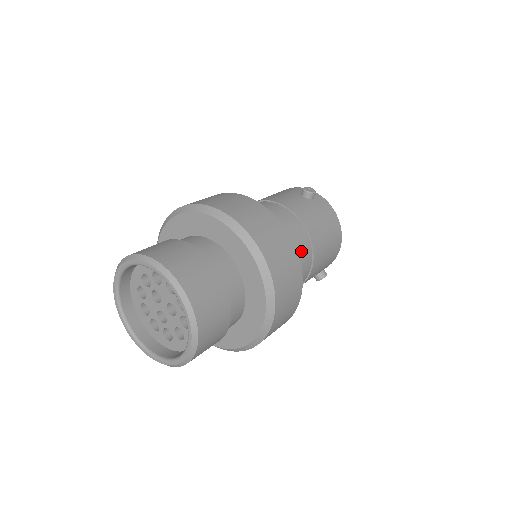
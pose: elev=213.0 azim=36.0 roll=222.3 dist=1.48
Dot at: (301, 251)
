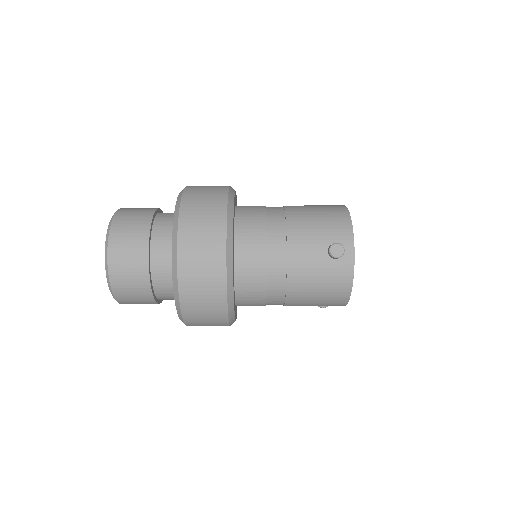
Dot at: (264, 297)
